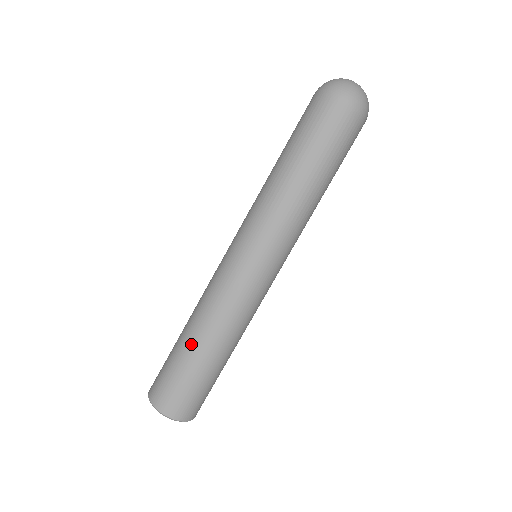
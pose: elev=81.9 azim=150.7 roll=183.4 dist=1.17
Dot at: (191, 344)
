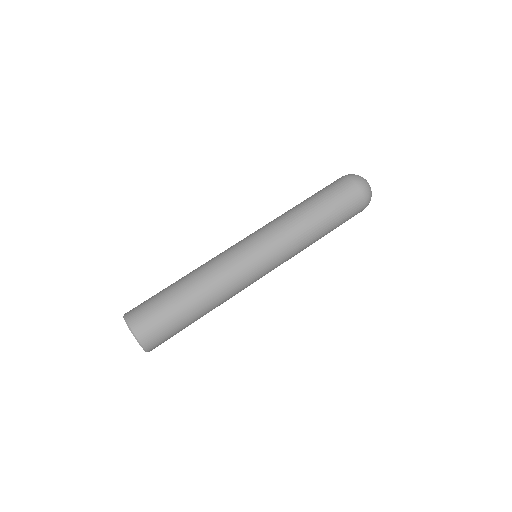
Dot at: (178, 282)
